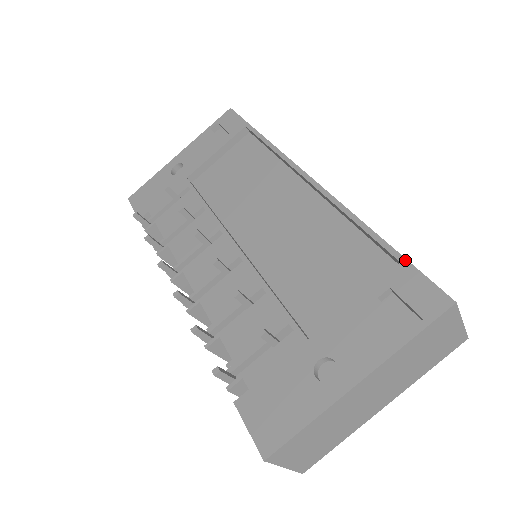
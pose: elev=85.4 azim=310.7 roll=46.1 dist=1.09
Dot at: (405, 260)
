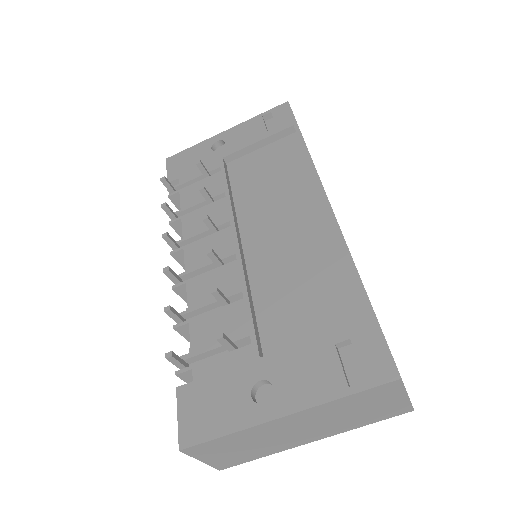
Dot at: (375, 318)
